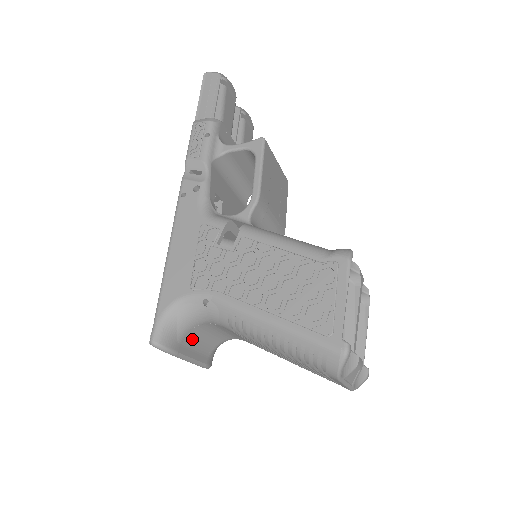
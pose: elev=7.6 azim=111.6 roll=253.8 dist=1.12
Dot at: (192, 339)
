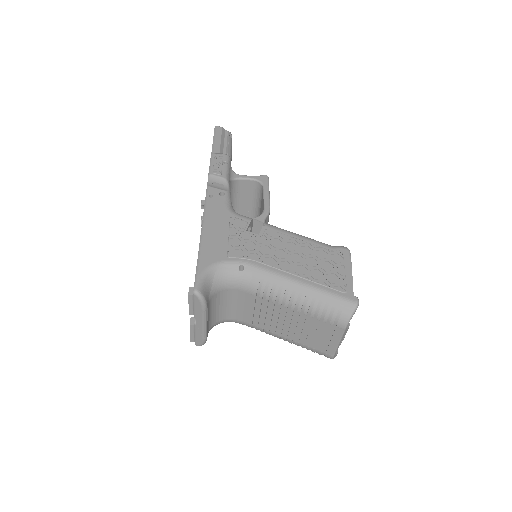
Dot at: (212, 304)
